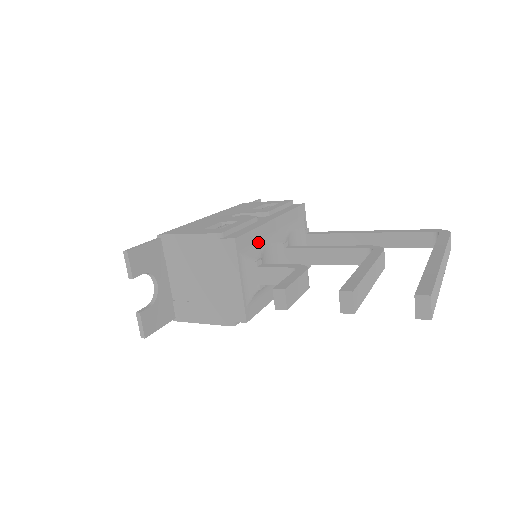
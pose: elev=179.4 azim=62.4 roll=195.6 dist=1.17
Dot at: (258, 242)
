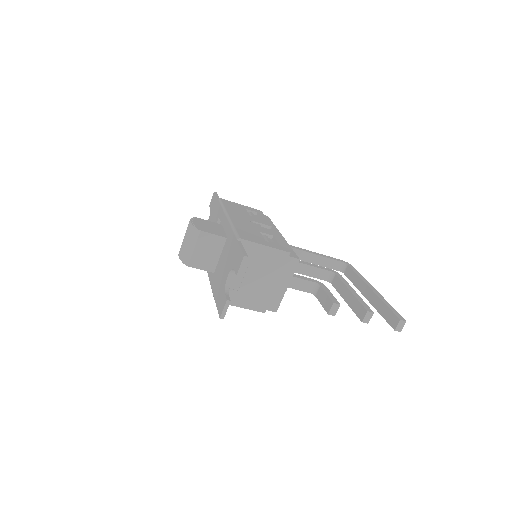
Dot at: occluded
